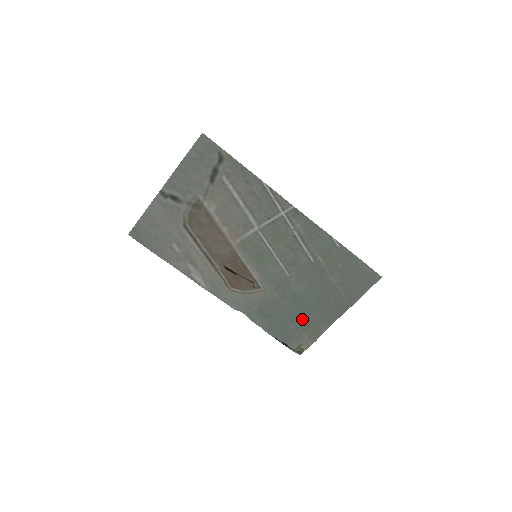
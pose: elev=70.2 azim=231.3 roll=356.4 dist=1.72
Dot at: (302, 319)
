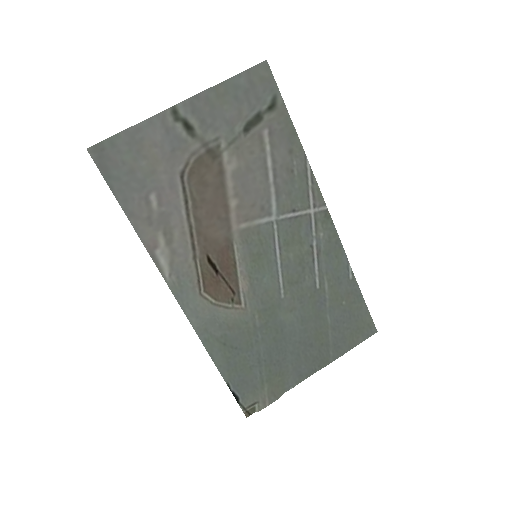
Dot at: (273, 364)
